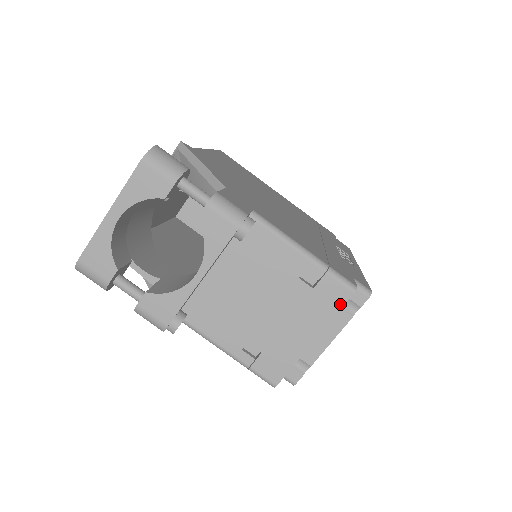
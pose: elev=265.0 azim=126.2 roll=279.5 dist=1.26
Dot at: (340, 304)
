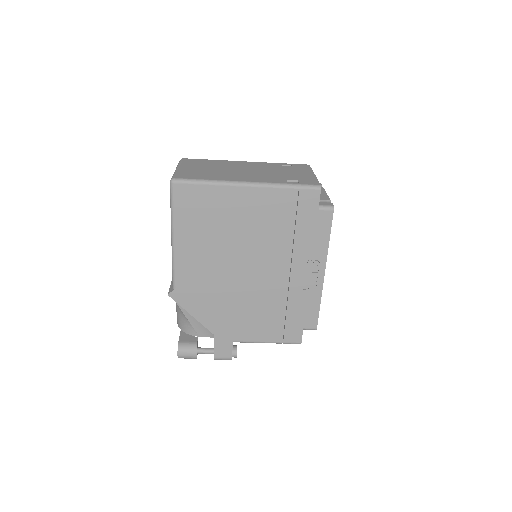
Dot at: occluded
